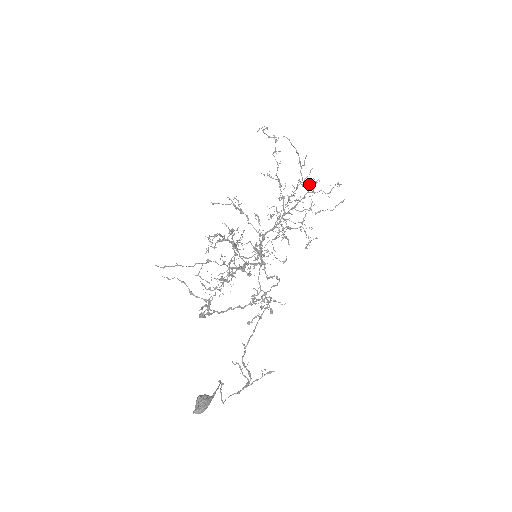
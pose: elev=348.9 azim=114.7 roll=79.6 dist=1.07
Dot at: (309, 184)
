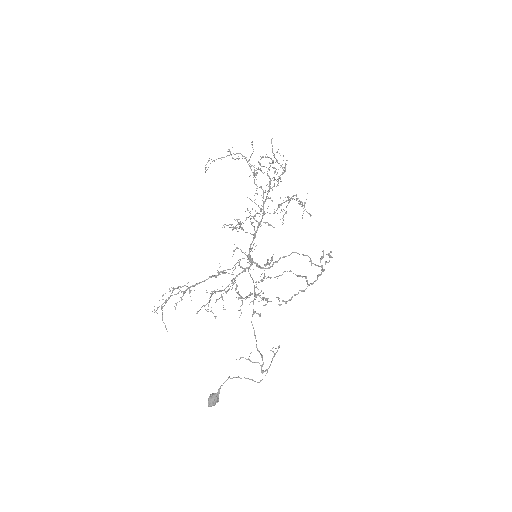
Dot at: occluded
